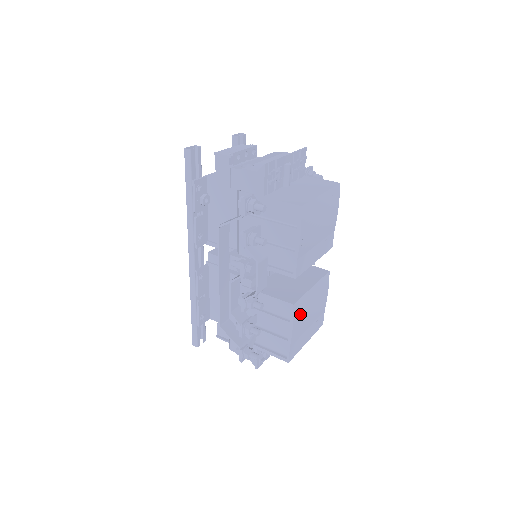
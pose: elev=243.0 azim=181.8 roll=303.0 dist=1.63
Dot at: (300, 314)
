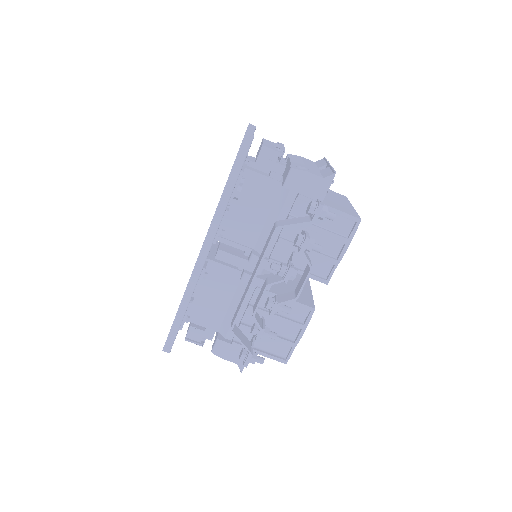
Dot at: occluded
